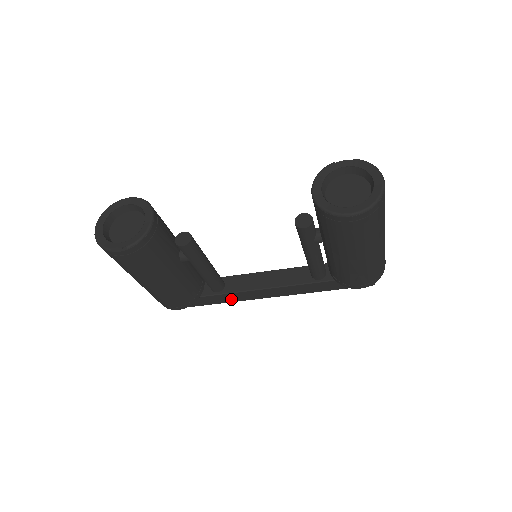
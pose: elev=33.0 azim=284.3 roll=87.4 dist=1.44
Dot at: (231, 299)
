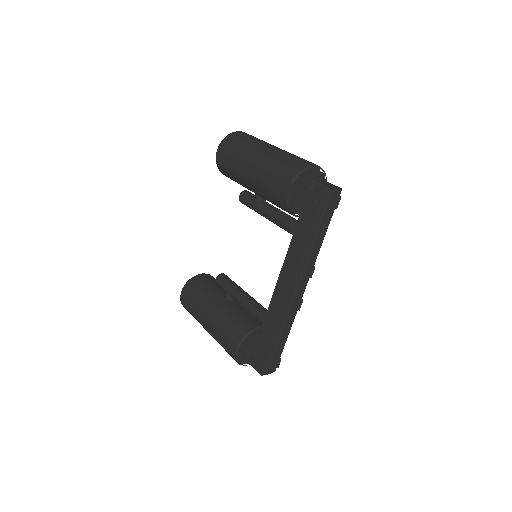
Dot at: (275, 322)
